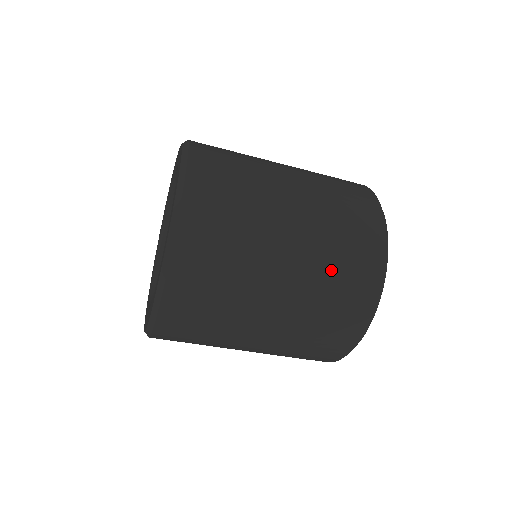
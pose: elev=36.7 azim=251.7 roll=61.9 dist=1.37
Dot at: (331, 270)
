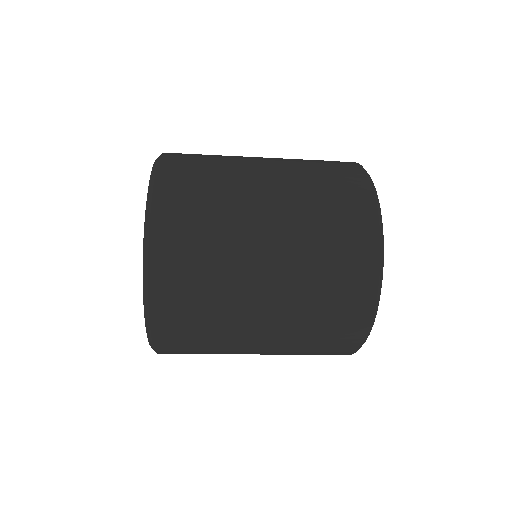
Dot at: (316, 193)
